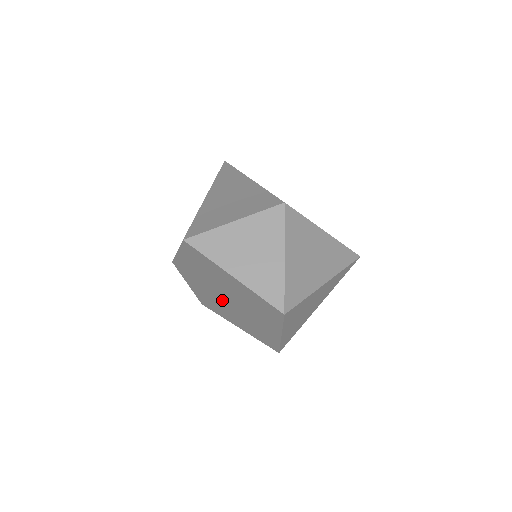
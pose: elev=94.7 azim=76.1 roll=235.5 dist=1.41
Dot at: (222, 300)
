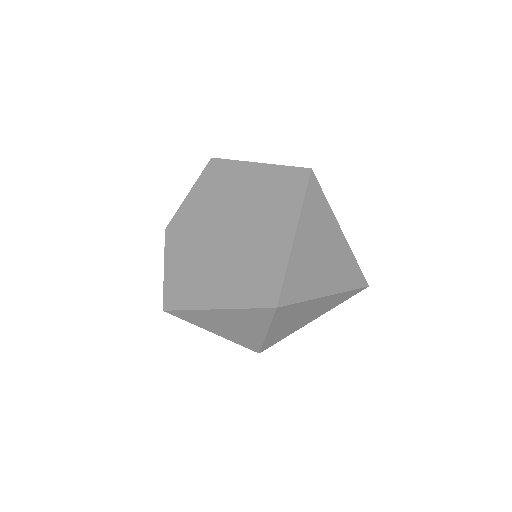
Dot at: (215, 245)
